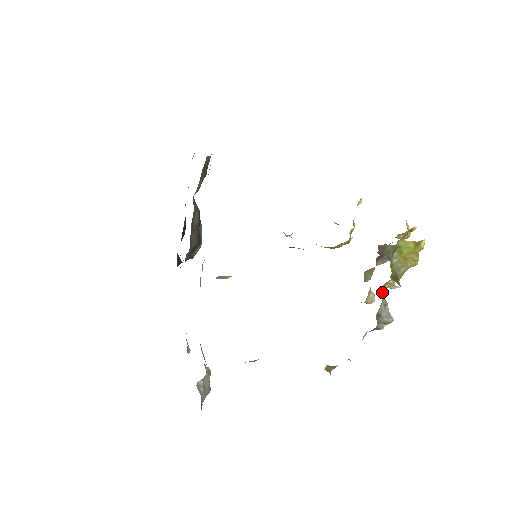
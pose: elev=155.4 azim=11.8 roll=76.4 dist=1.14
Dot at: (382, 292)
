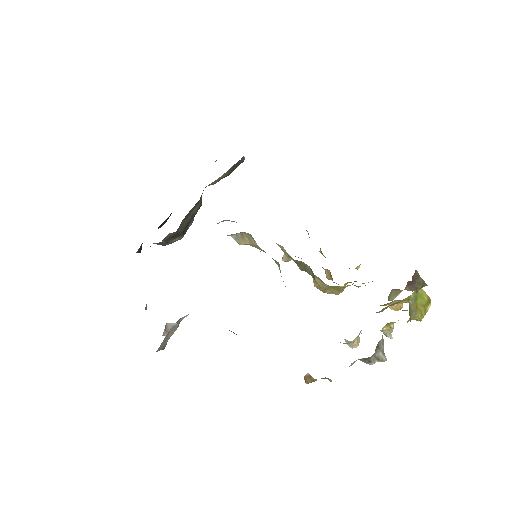
Dot at: occluded
